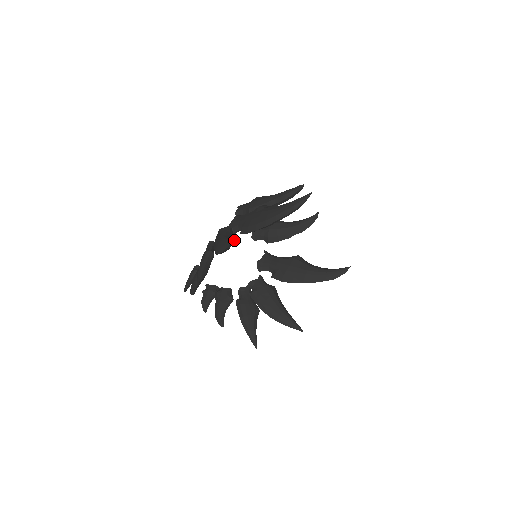
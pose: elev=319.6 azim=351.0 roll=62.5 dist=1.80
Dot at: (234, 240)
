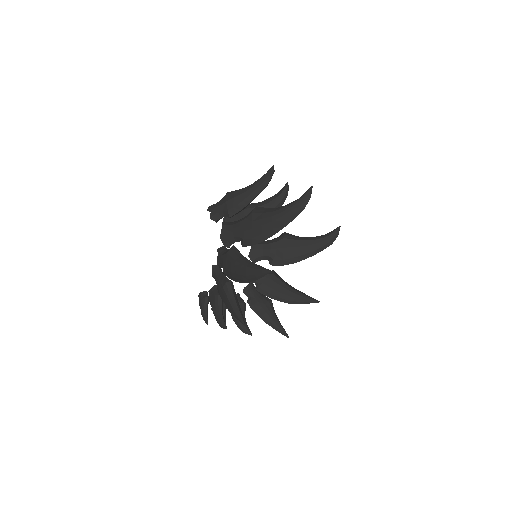
Dot at: occluded
